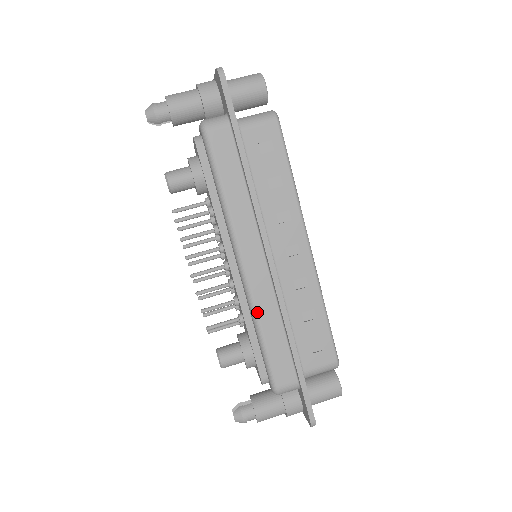
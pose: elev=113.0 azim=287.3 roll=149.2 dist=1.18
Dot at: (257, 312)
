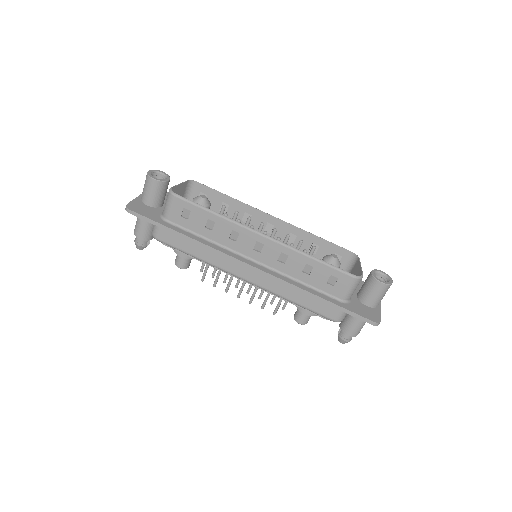
Dot at: (277, 294)
